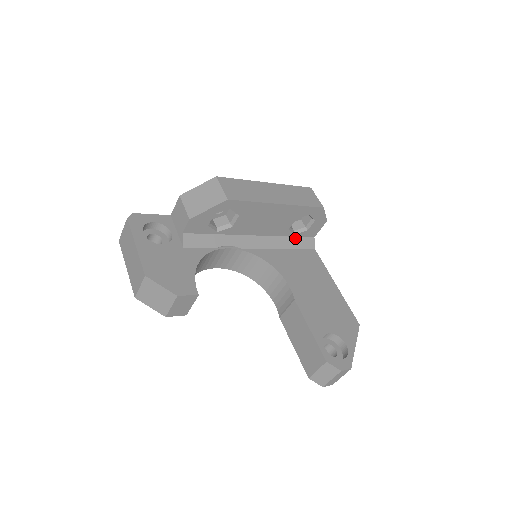
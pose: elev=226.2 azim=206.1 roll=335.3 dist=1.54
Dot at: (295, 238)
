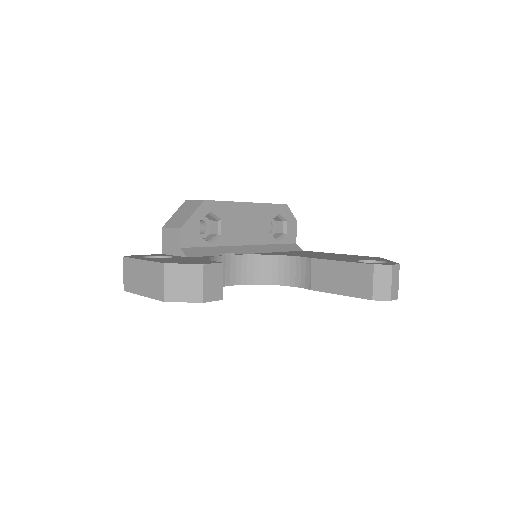
Dot at: (280, 245)
